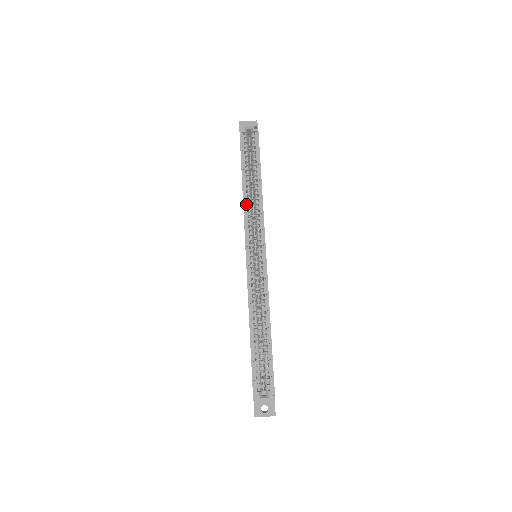
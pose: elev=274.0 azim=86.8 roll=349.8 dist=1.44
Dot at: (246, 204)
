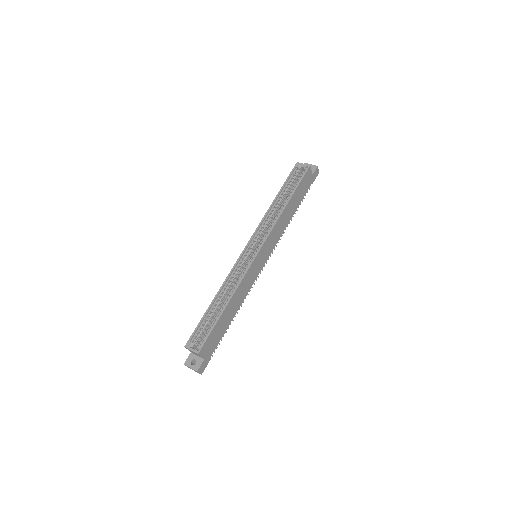
Dot at: (268, 215)
